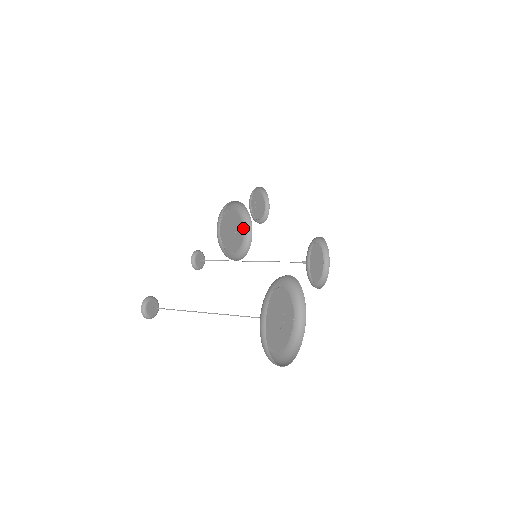
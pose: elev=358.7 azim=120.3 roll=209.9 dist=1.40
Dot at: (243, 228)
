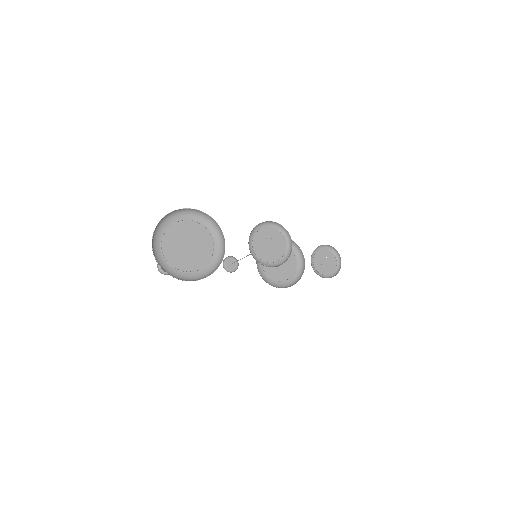
Dot at: (296, 270)
